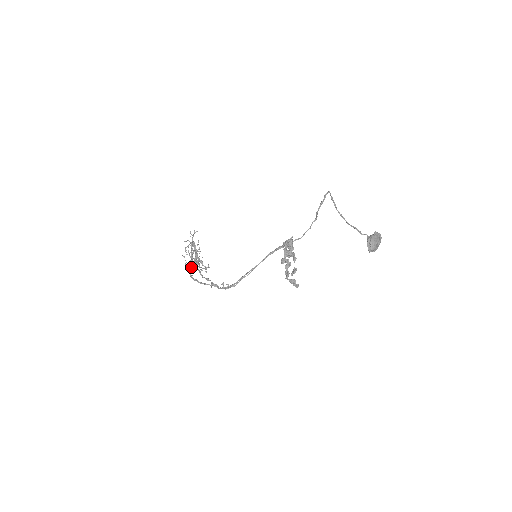
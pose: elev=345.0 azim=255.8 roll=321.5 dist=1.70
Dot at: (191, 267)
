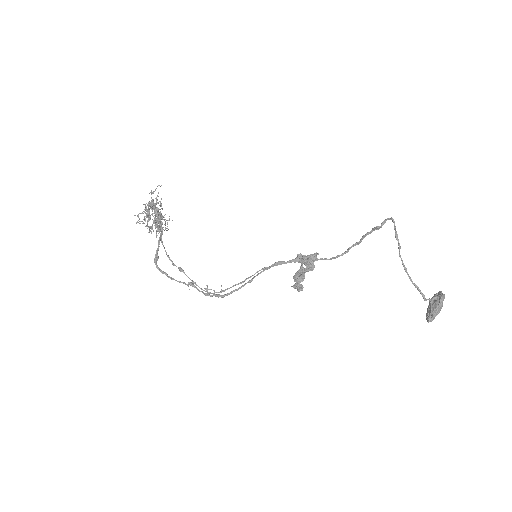
Dot at: (156, 253)
